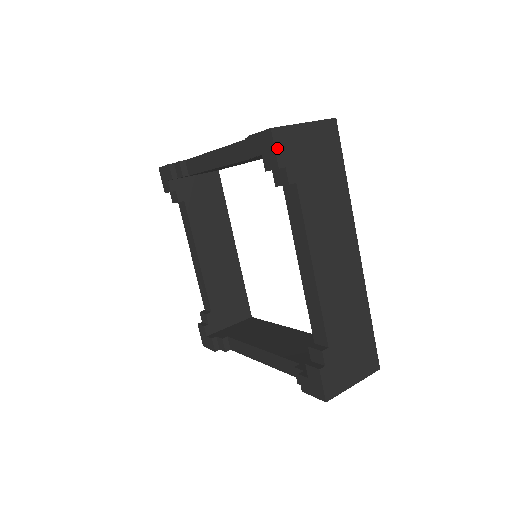
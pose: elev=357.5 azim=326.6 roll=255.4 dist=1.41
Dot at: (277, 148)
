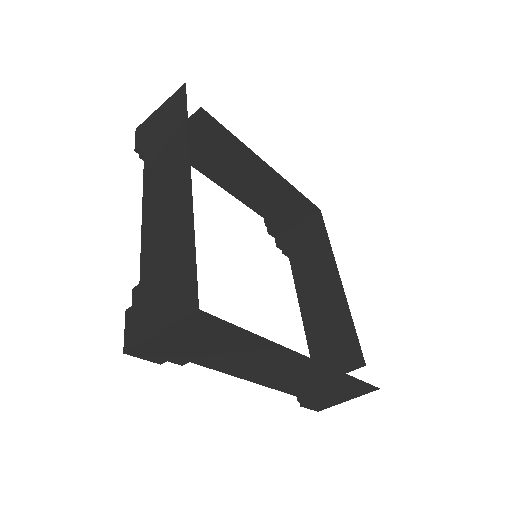
Dot at: (145, 358)
